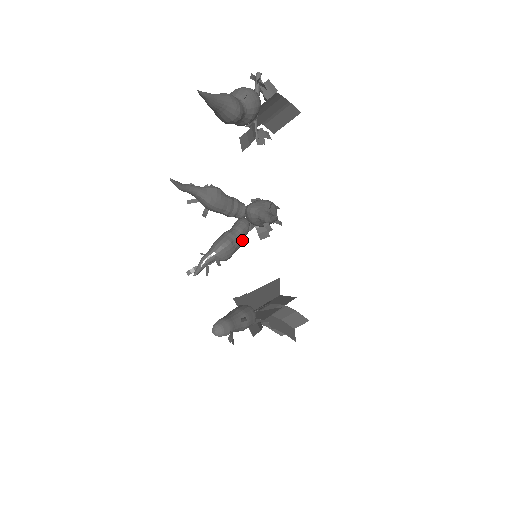
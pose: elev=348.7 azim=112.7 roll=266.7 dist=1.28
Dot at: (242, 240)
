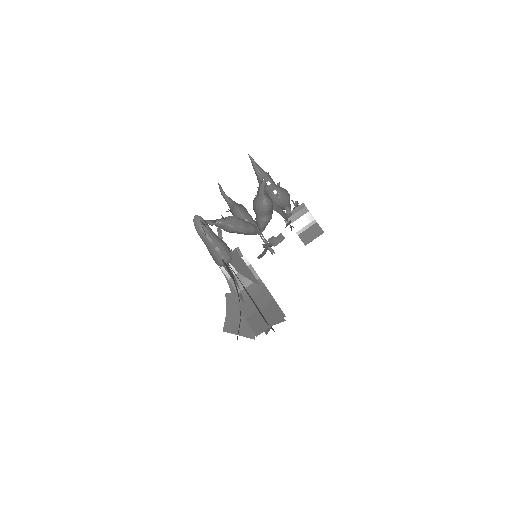
Dot at: (246, 225)
